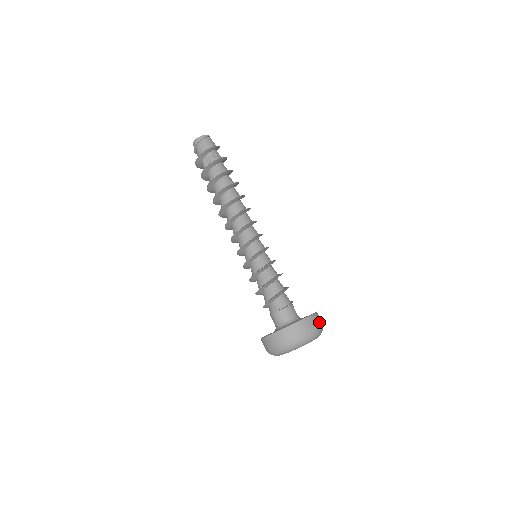
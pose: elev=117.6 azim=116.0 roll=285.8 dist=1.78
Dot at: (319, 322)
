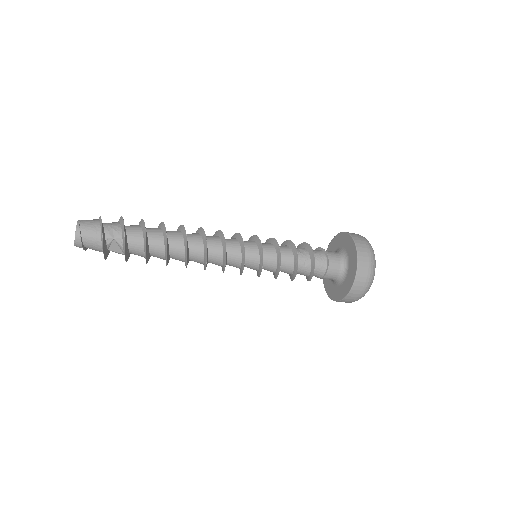
Dot at: (364, 244)
